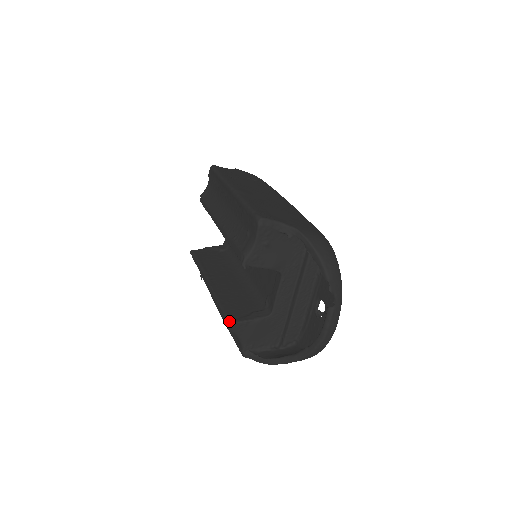
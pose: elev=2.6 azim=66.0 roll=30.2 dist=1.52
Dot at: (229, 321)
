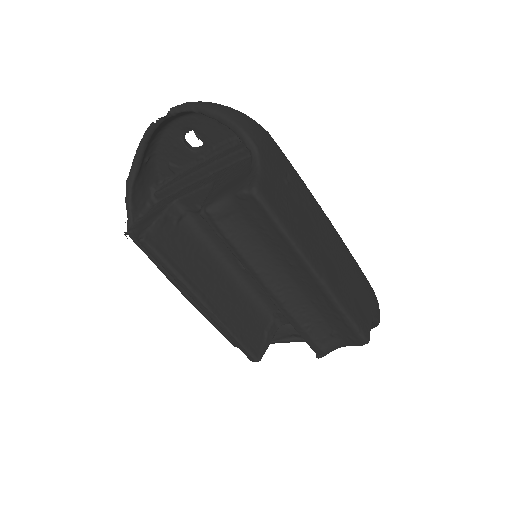
Dot at: (258, 361)
